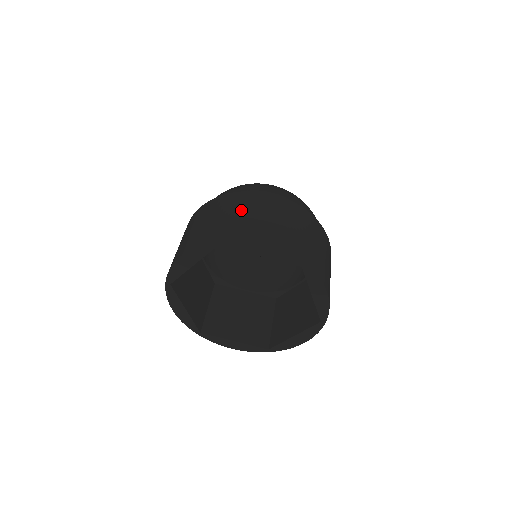
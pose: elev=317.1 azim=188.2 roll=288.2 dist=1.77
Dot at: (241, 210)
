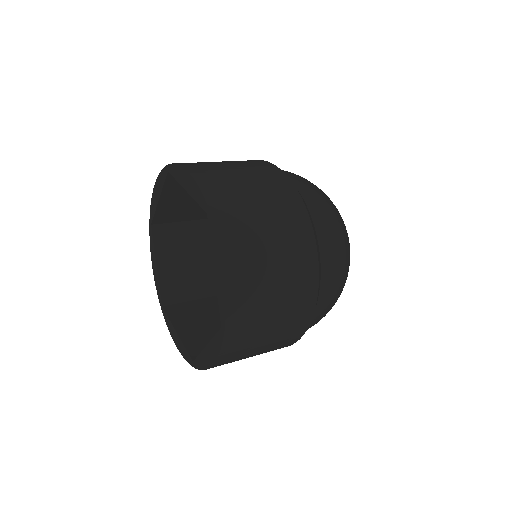
Dot at: occluded
